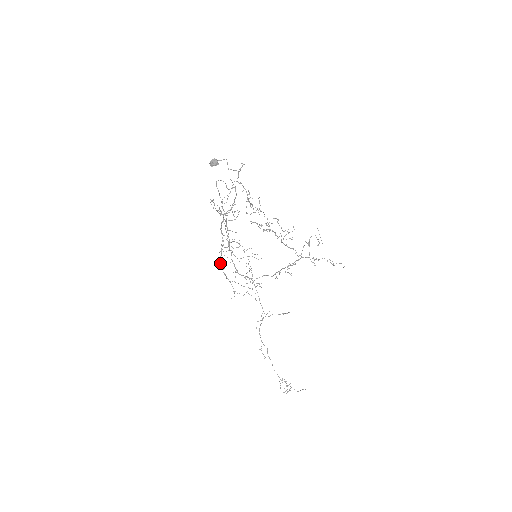
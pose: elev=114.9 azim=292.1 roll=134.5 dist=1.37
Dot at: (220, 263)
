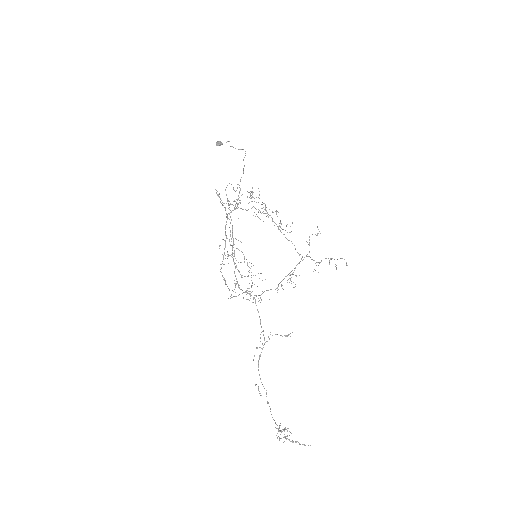
Dot at: occluded
